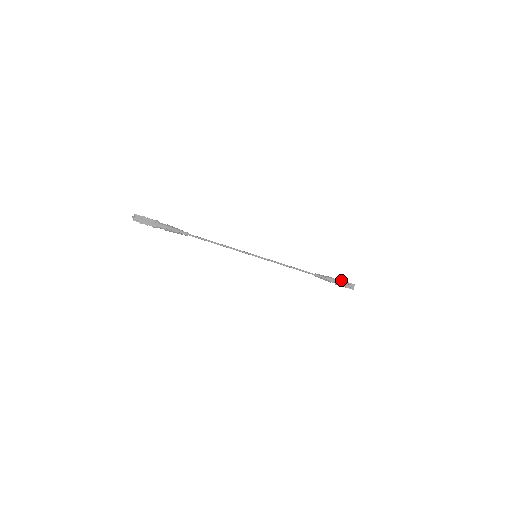
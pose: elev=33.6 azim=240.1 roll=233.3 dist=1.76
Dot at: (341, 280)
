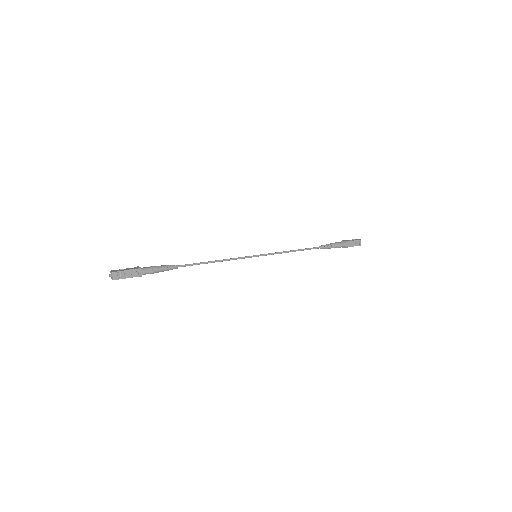
Dot at: (347, 241)
